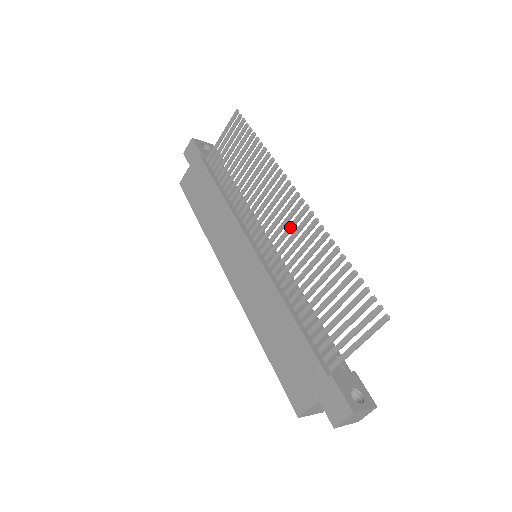
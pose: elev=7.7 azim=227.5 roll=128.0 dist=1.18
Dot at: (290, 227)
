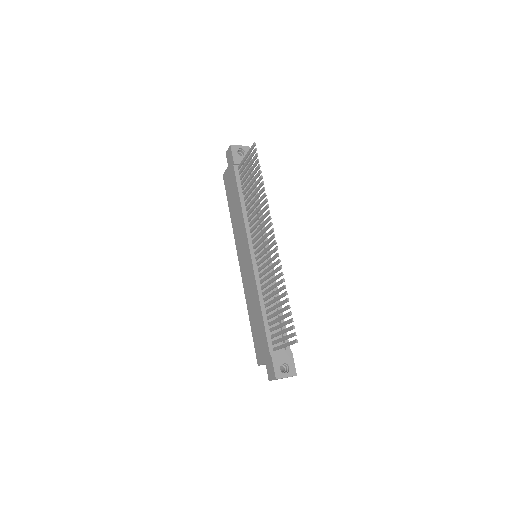
Dot at: (268, 255)
